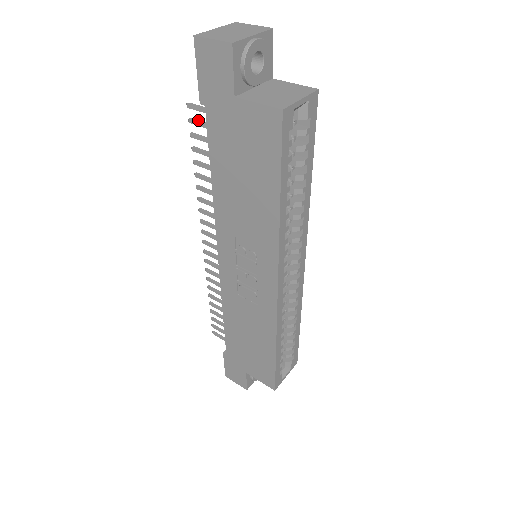
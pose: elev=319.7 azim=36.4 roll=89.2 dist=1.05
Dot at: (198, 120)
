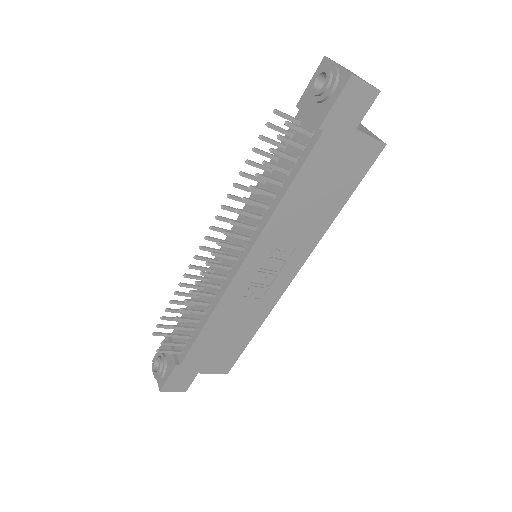
Dot at: (288, 138)
